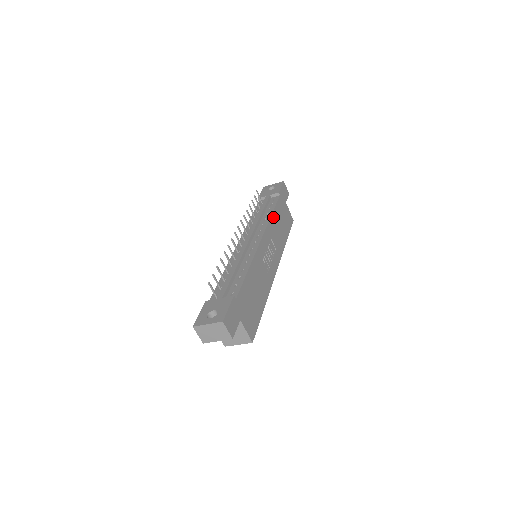
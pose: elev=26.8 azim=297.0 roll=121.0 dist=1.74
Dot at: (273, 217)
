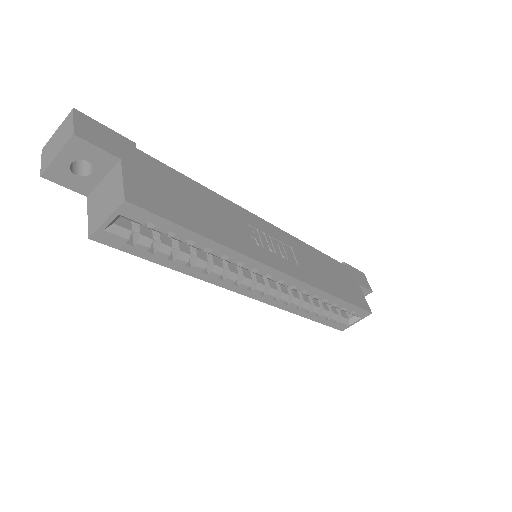
Dot at: (313, 251)
